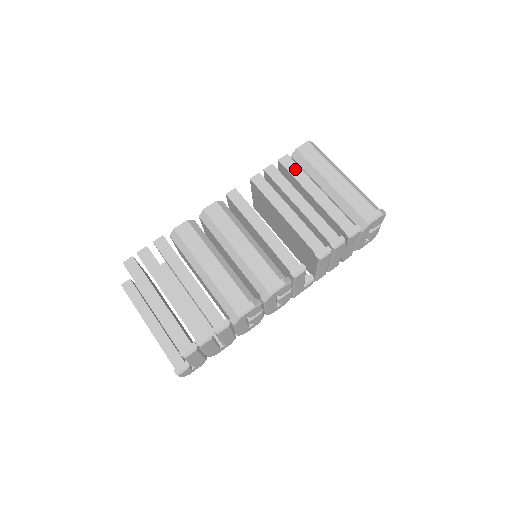
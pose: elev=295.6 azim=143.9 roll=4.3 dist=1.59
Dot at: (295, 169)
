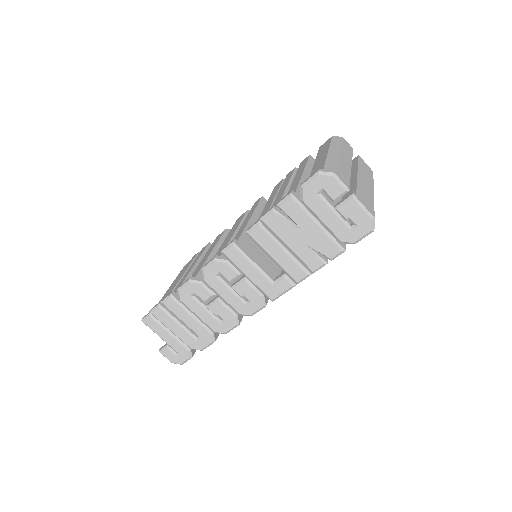
Dot at: (303, 164)
